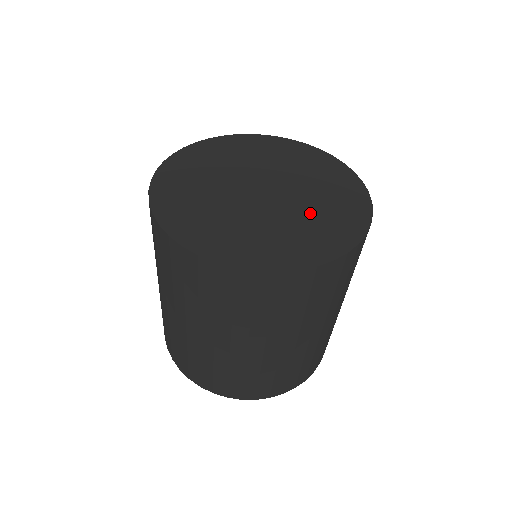
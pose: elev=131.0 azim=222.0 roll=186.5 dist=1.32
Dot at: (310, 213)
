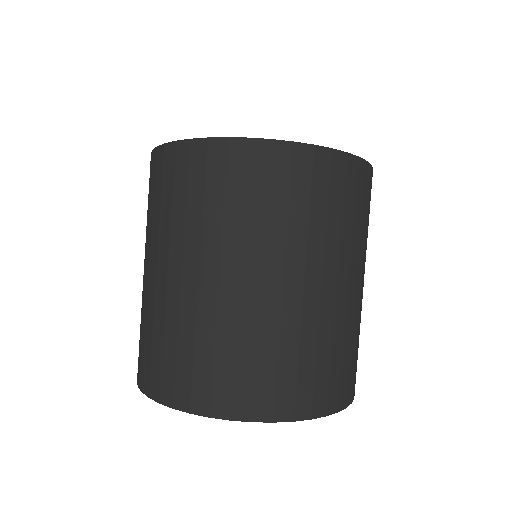
Dot at: occluded
